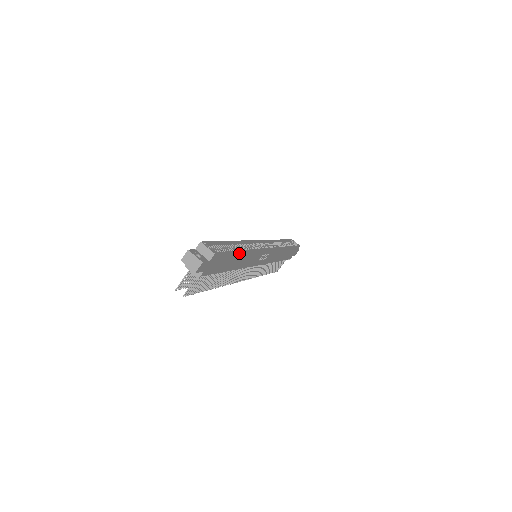
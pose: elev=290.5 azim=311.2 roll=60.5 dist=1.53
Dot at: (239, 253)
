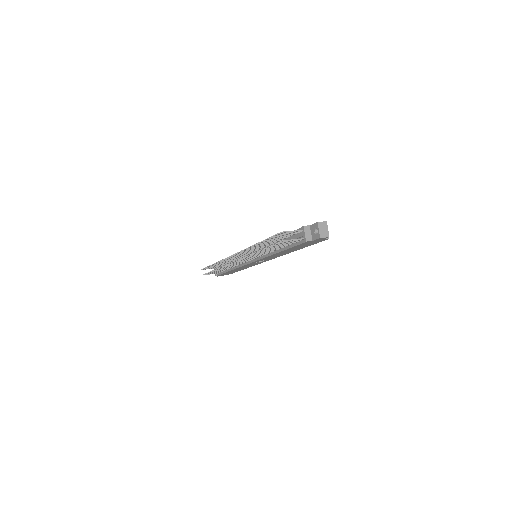
Dot at: (300, 248)
